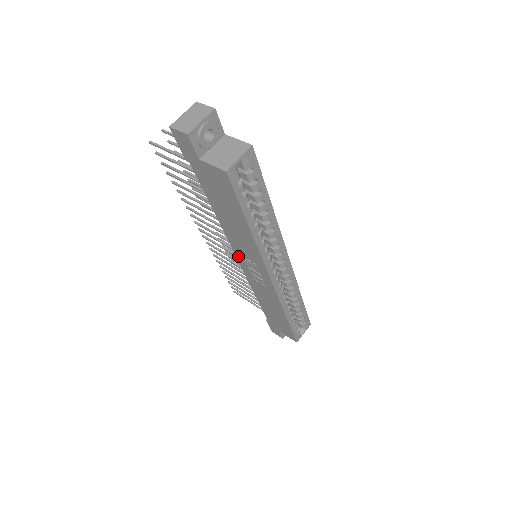
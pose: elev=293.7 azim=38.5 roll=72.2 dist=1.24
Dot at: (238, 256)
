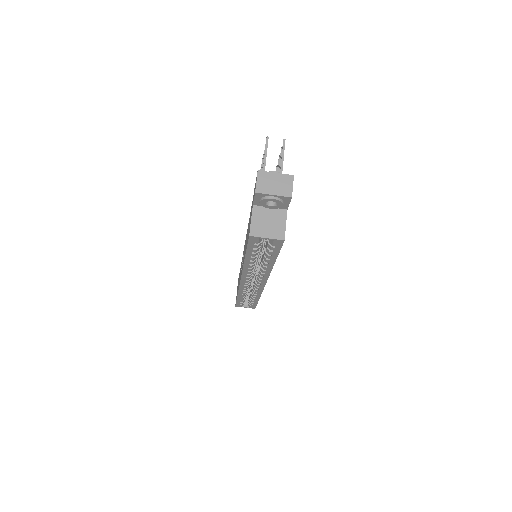
Dot at: occluded
